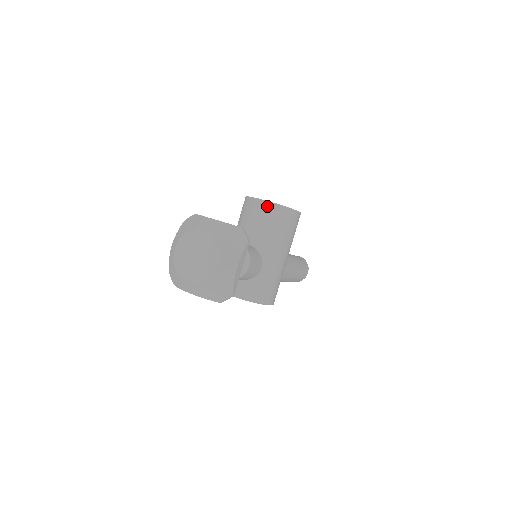
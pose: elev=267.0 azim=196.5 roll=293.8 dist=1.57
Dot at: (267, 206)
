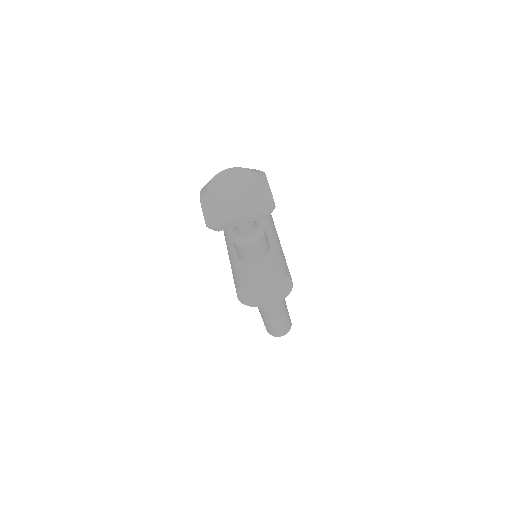
Dot at: occluded
